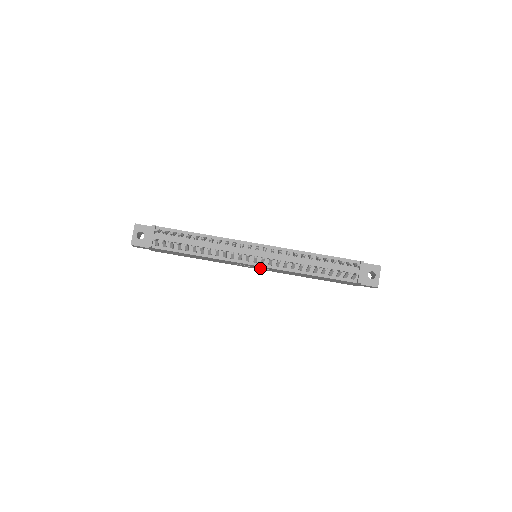
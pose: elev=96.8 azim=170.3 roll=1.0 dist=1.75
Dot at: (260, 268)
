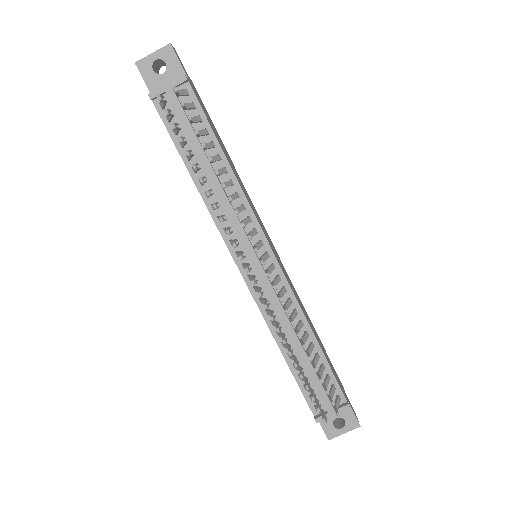
Dot at: occluded
